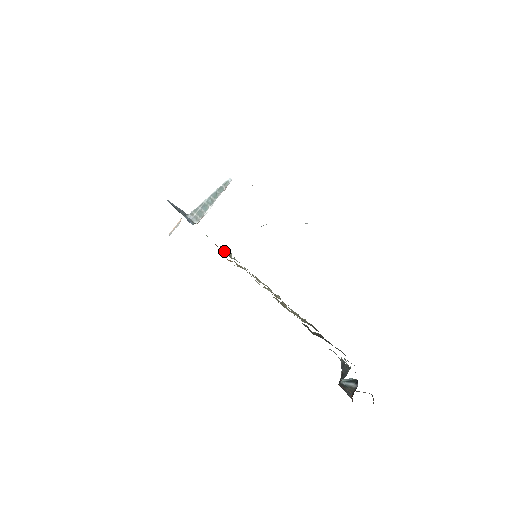
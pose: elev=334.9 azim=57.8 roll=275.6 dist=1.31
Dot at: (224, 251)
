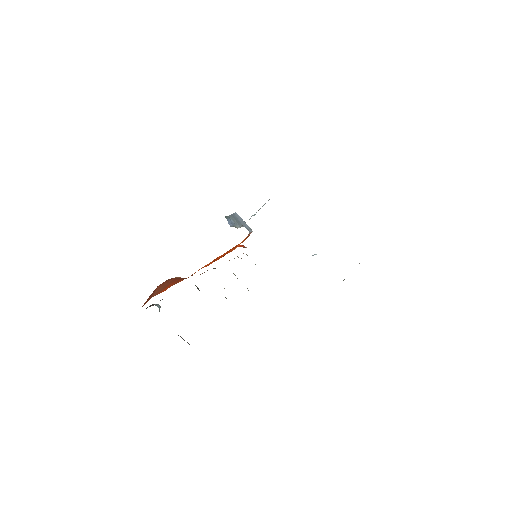
Dot at: occluded
